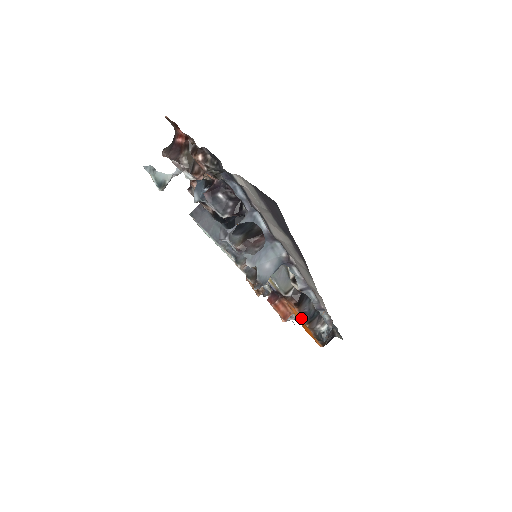
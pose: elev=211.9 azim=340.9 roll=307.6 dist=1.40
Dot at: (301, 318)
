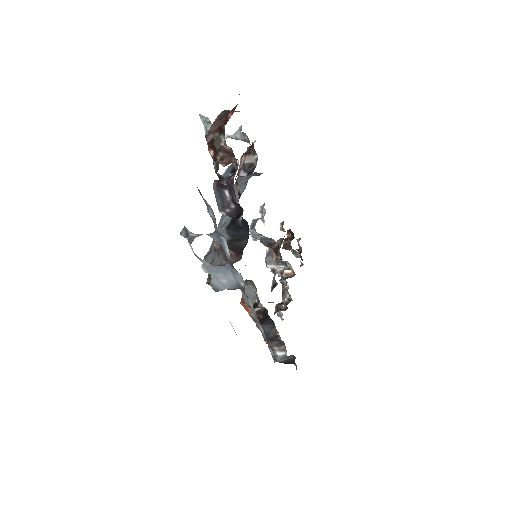
Dot at: occluded
